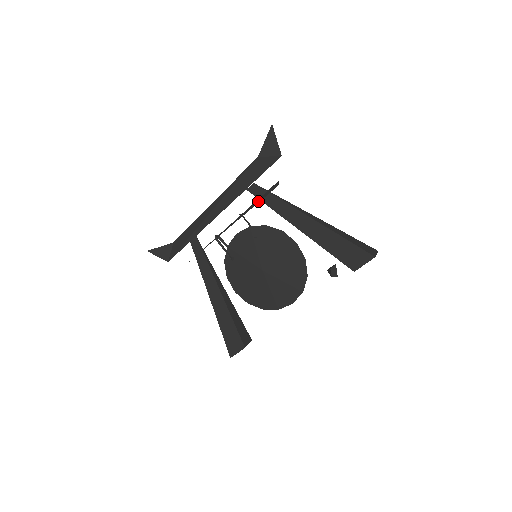
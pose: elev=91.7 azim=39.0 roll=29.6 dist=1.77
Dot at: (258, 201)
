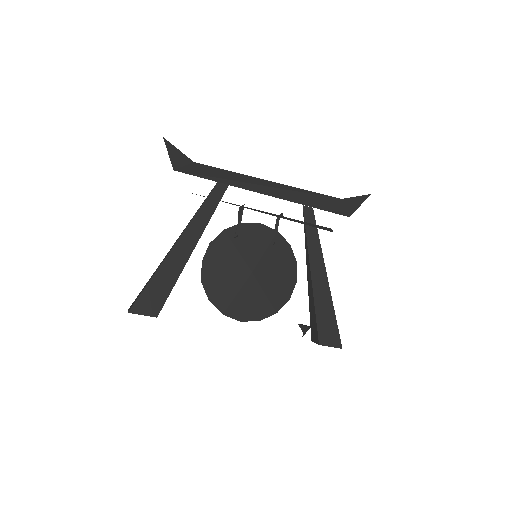
Dot at: (307, 223)
